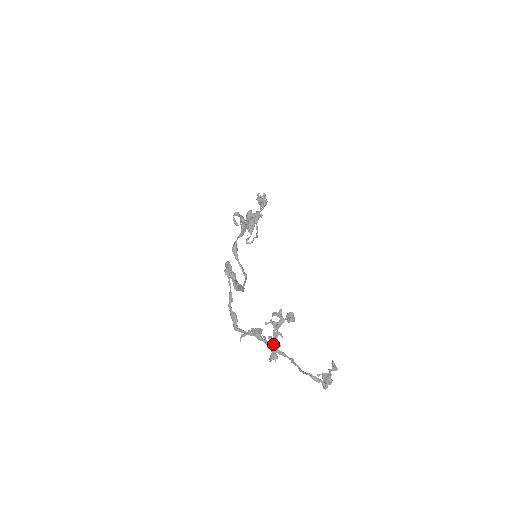
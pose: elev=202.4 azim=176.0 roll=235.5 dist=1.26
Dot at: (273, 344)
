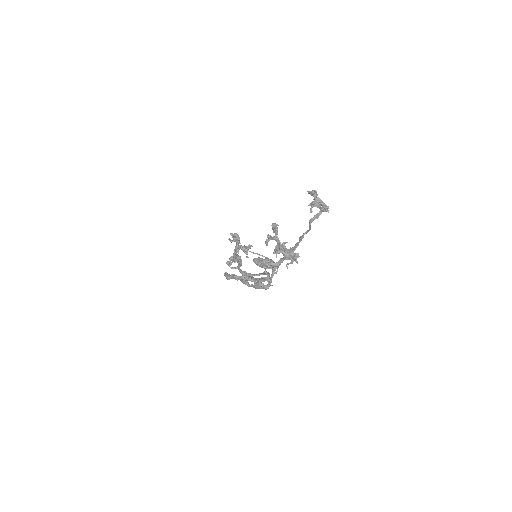
Dot at: (282, 252)
